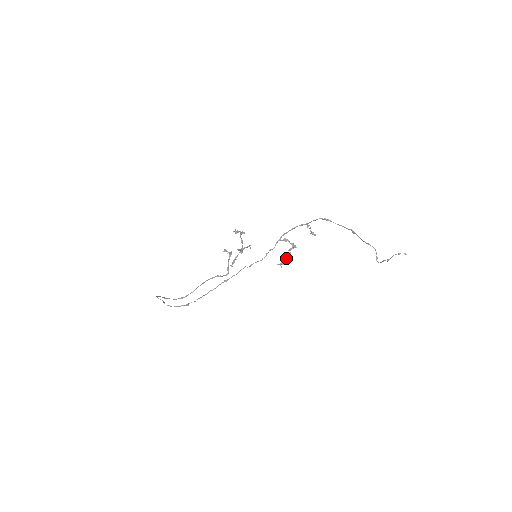
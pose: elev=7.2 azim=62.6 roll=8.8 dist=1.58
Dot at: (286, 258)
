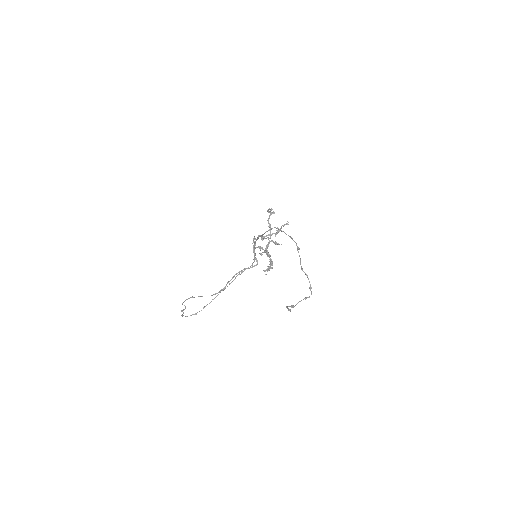
Dot at: (270, 264)
